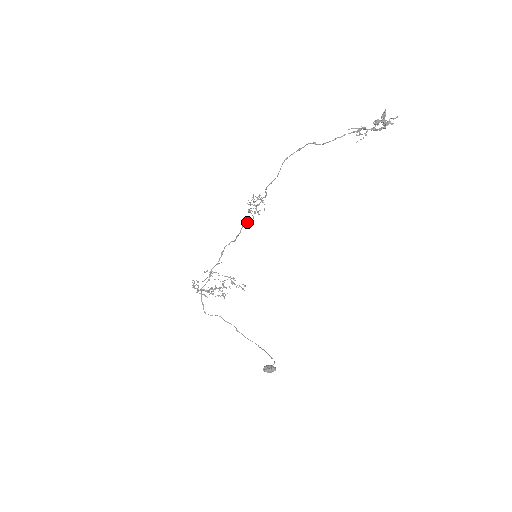
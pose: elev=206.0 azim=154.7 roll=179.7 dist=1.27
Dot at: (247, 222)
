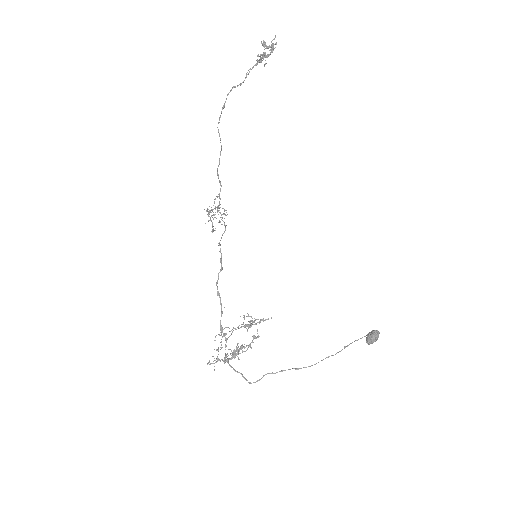
Dot at: occluded
